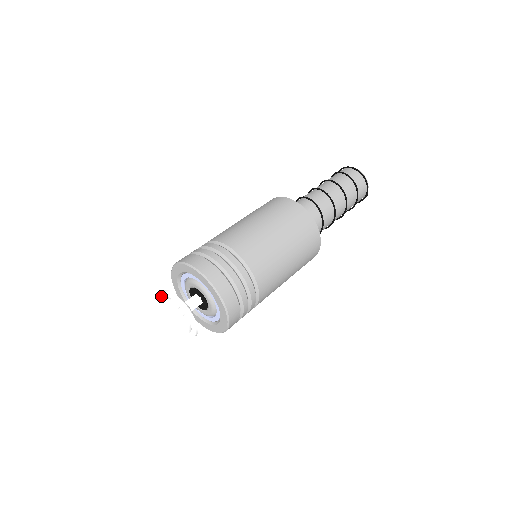
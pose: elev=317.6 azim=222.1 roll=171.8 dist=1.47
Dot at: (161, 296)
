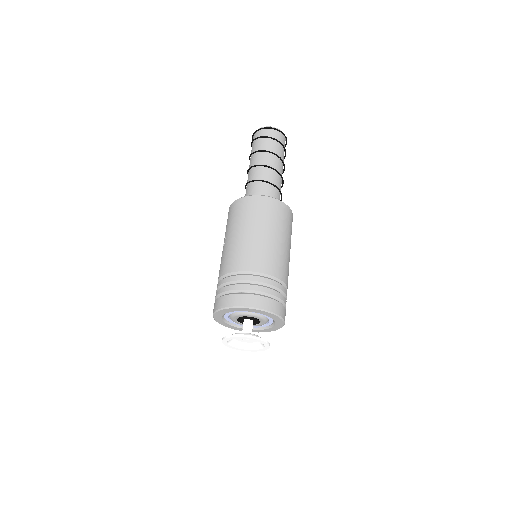
Dot at: (233, 338)
